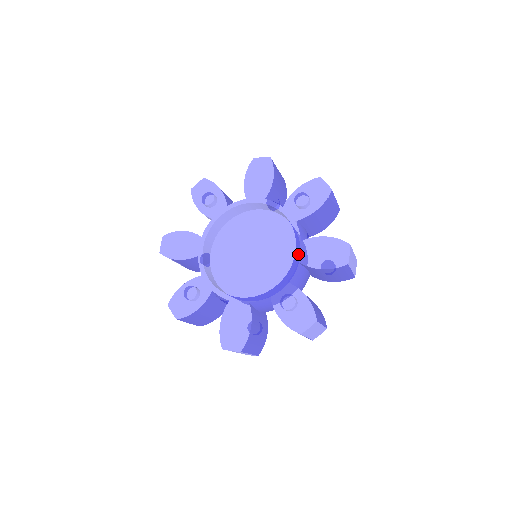
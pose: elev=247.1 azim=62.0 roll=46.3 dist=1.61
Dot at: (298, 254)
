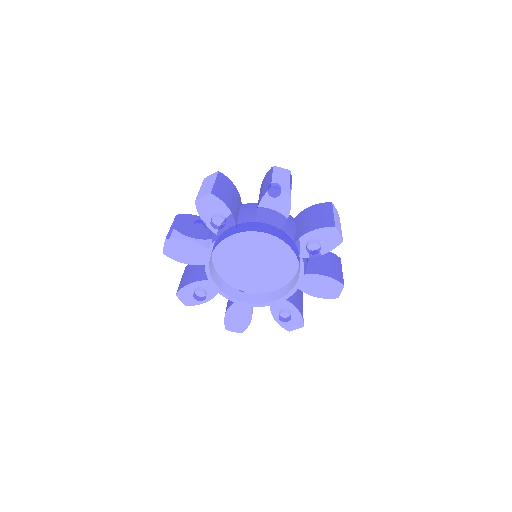
Dot at: (299, 283)
